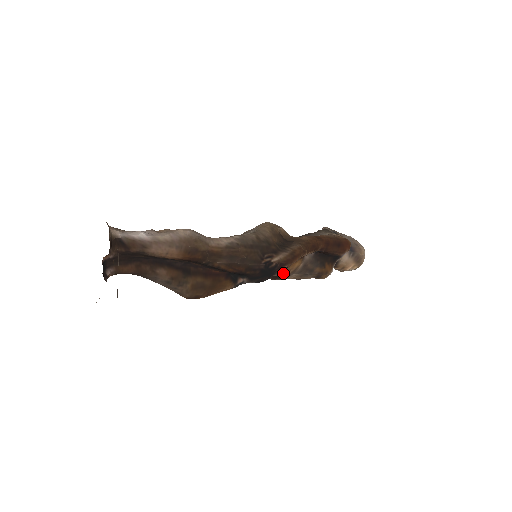
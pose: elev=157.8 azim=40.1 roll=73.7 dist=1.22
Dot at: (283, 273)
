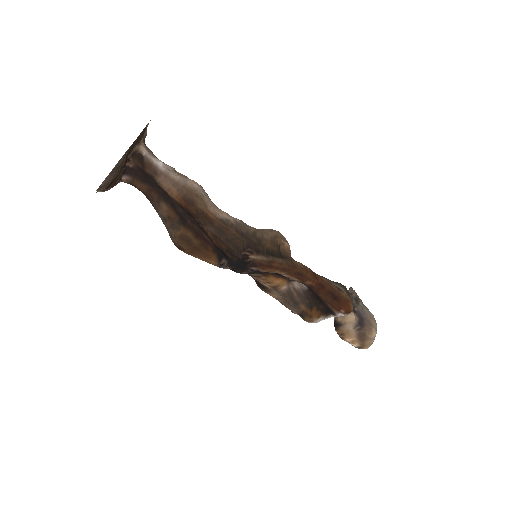
Dot at: (262, 281)
